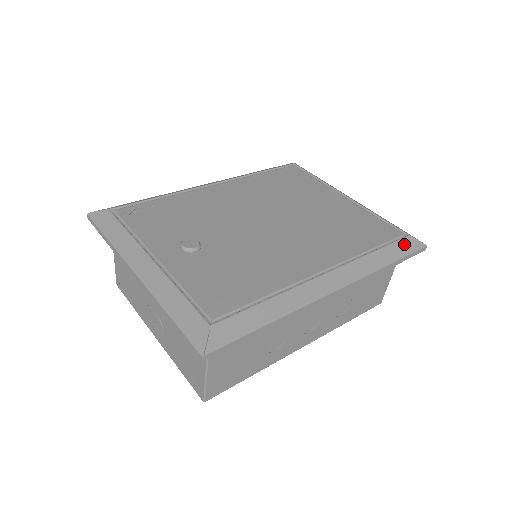
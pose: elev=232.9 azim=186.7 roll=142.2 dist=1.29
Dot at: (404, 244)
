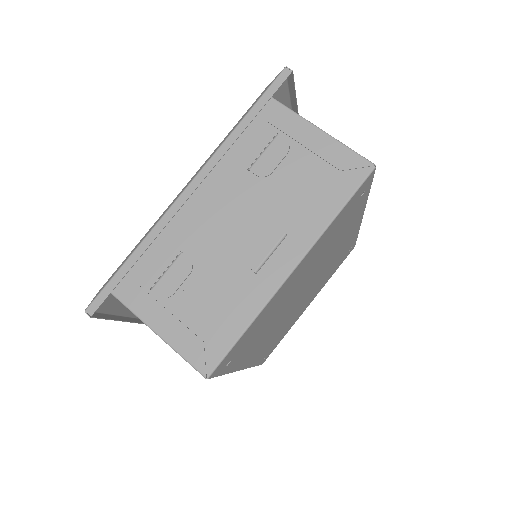
Dot at: occluded
